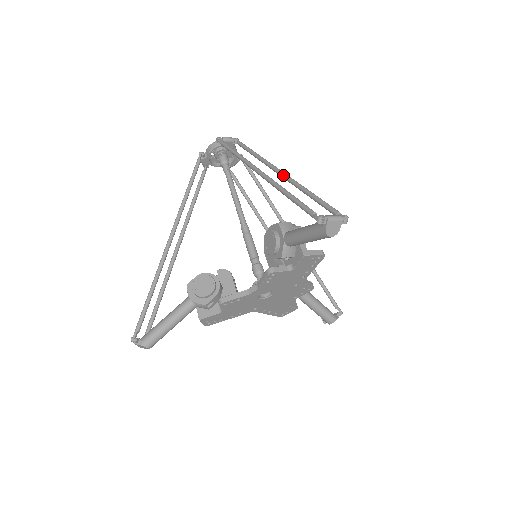
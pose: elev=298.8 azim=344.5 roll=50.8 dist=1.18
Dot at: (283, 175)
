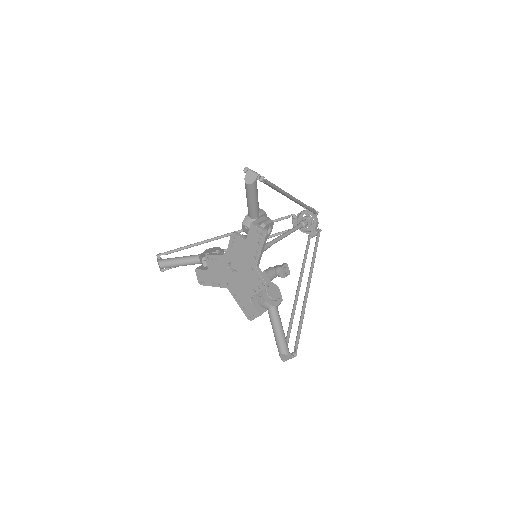
Dot at: occluded
